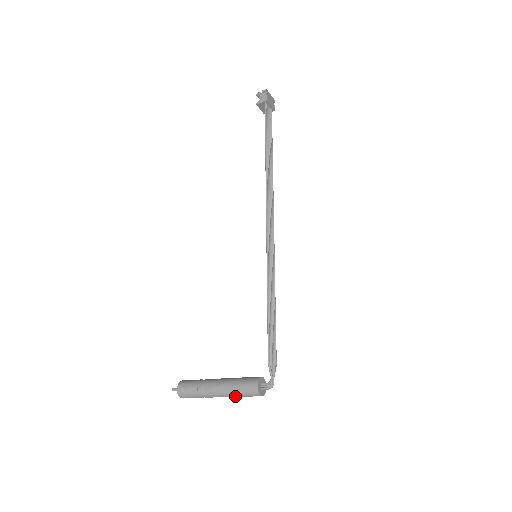
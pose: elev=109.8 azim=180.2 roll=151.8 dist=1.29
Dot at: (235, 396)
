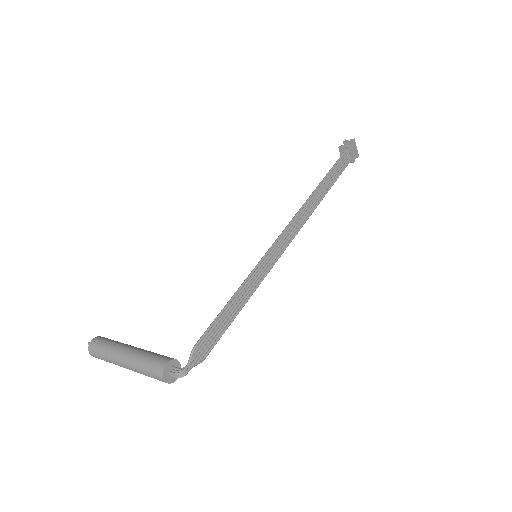
Dot at: (139, 369)
